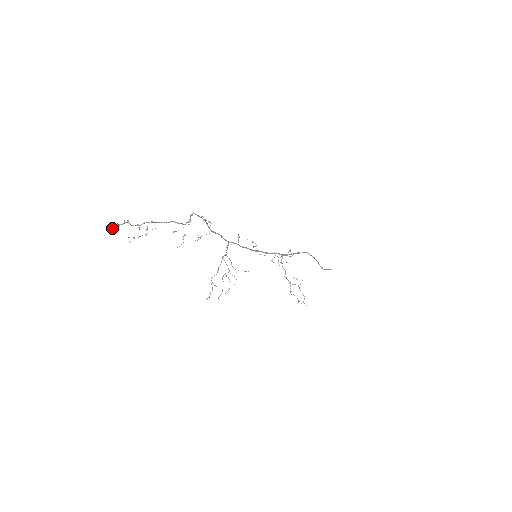
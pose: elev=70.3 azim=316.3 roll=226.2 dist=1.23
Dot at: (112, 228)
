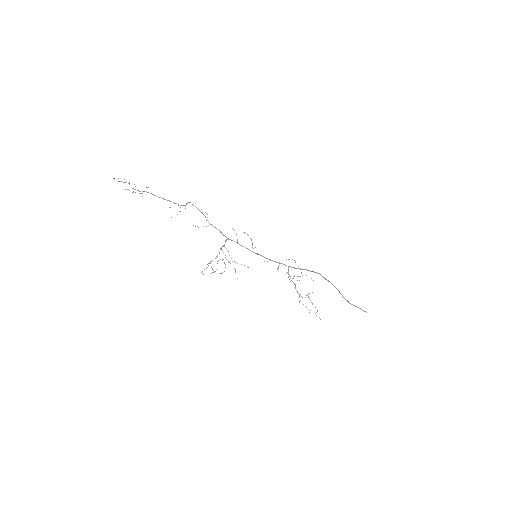
Dot at: (113, 178)
